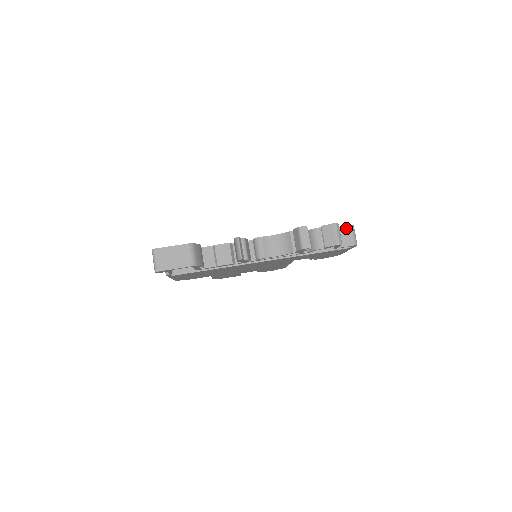
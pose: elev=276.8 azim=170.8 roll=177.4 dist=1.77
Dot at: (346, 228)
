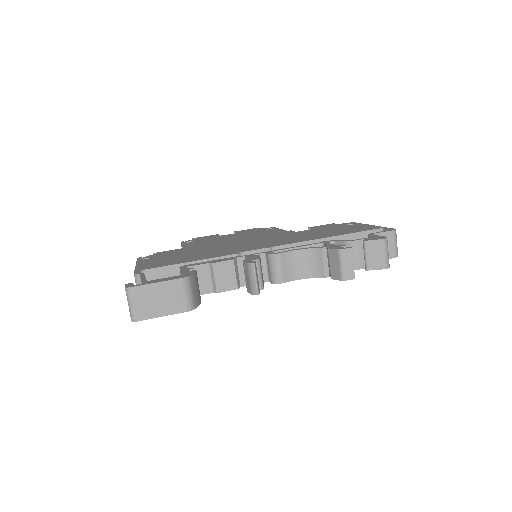
Dot at: (387, 234)
